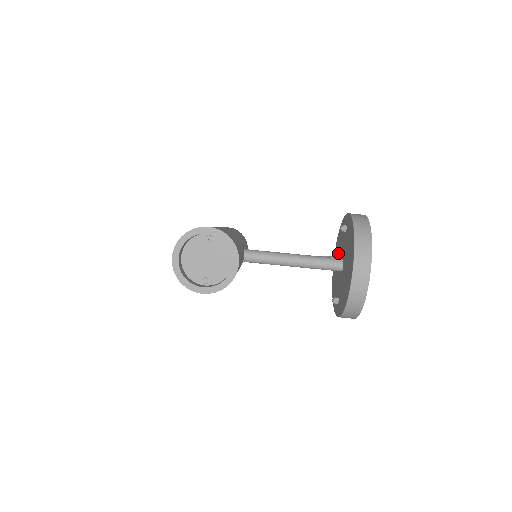
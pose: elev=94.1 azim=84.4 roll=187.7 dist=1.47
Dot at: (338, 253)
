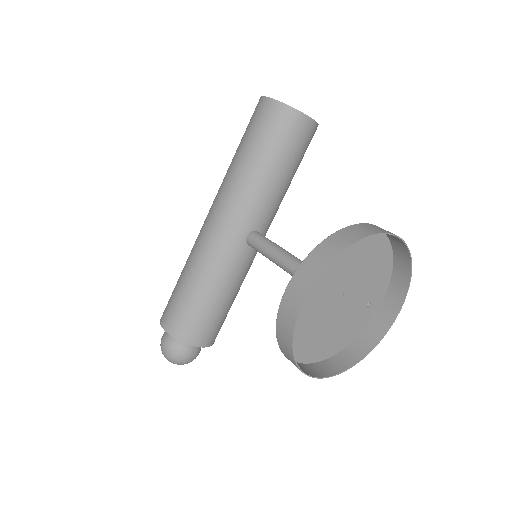
Dot at: (329, 333)
